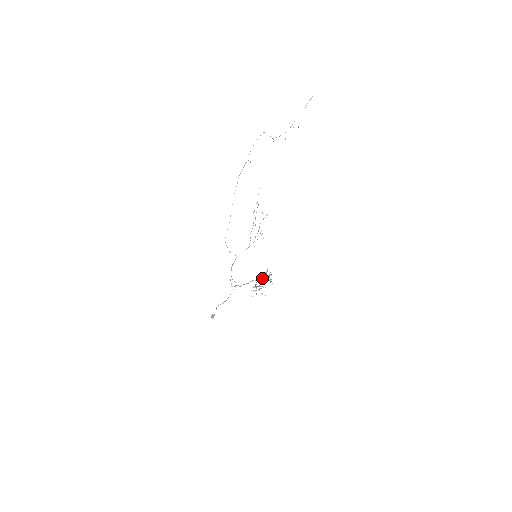
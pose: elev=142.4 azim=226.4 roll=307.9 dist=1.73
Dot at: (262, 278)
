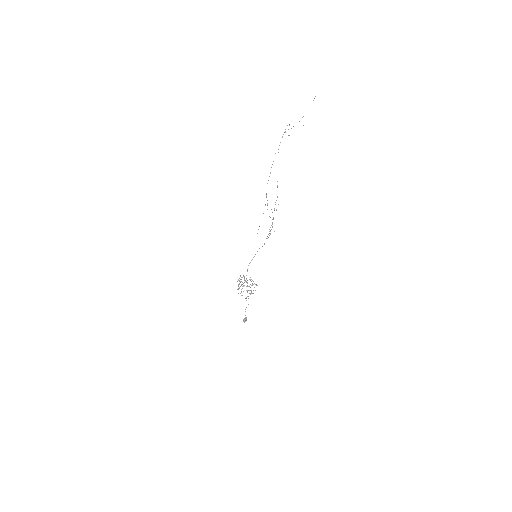
Dot at: (238, 284)
